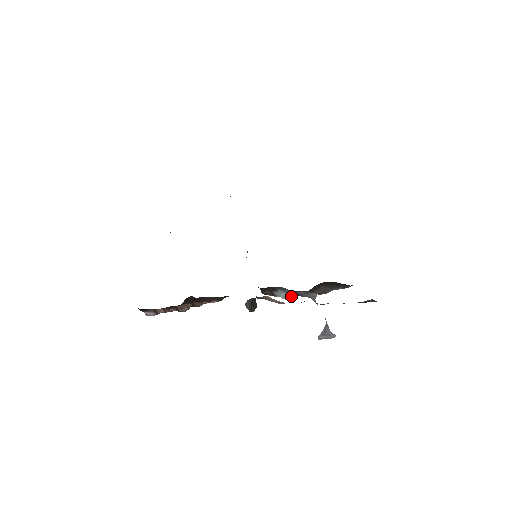
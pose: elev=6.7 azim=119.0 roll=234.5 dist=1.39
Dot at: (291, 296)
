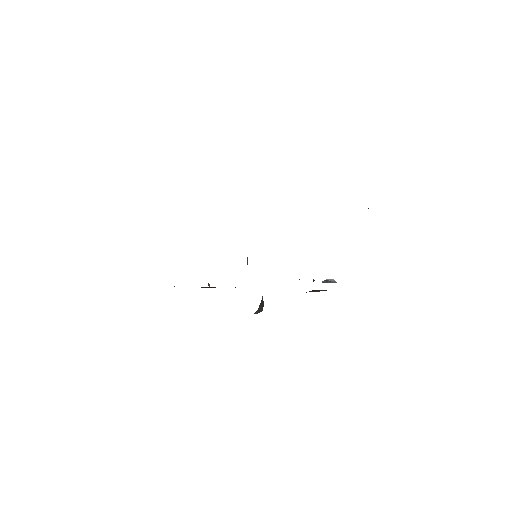
Dot at: occluded
